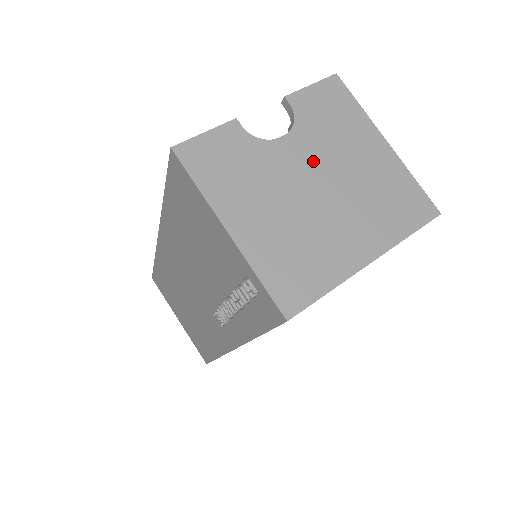
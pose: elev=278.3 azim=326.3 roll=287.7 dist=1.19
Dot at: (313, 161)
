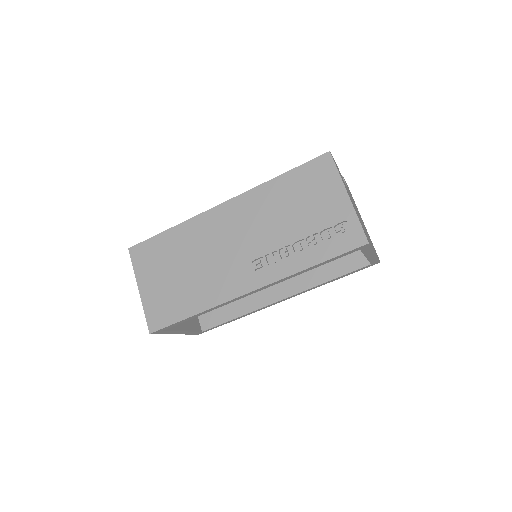
Dot at: (354, 204)
